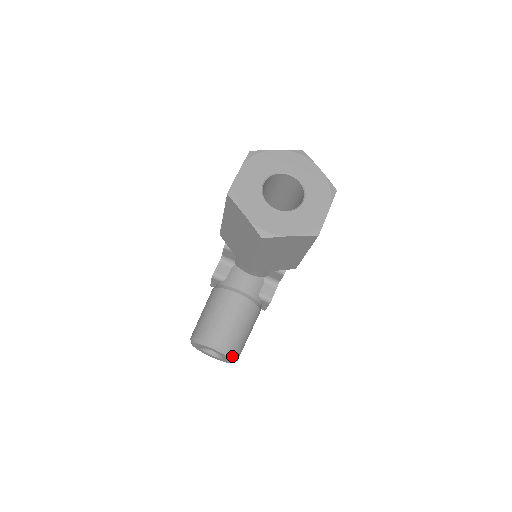
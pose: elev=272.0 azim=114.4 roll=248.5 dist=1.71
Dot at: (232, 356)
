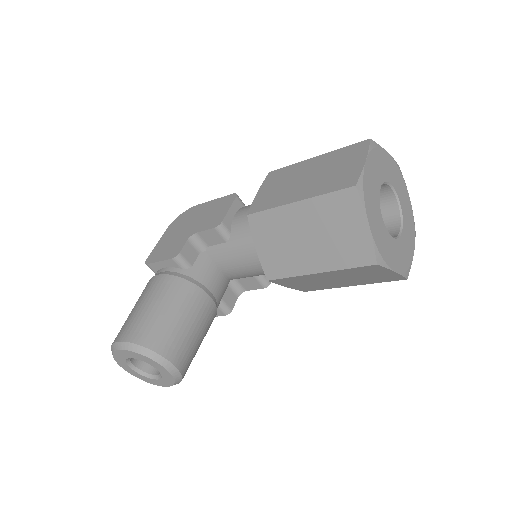
Dot at: (179, 381)
